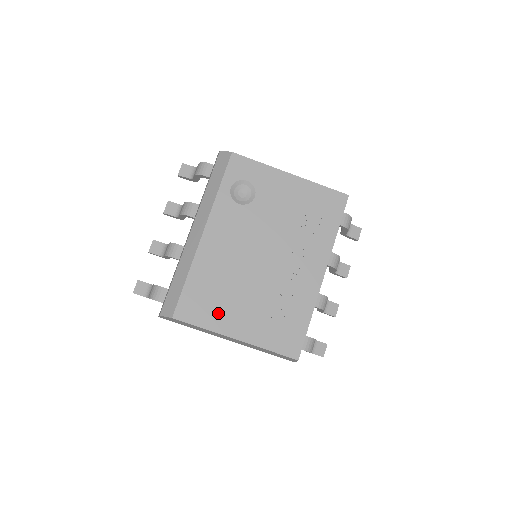
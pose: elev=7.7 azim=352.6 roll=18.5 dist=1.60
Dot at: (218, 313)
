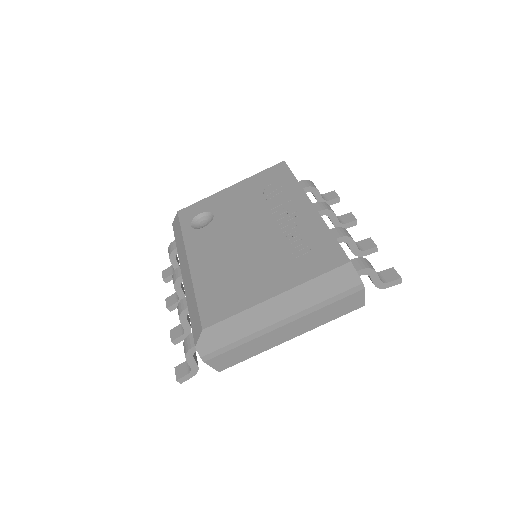
Dot at: (242, 293)
